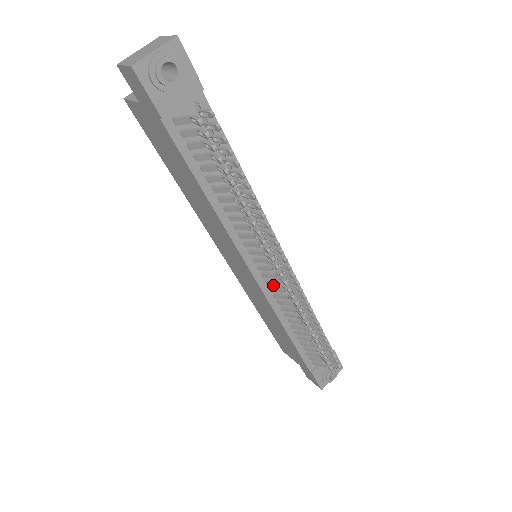
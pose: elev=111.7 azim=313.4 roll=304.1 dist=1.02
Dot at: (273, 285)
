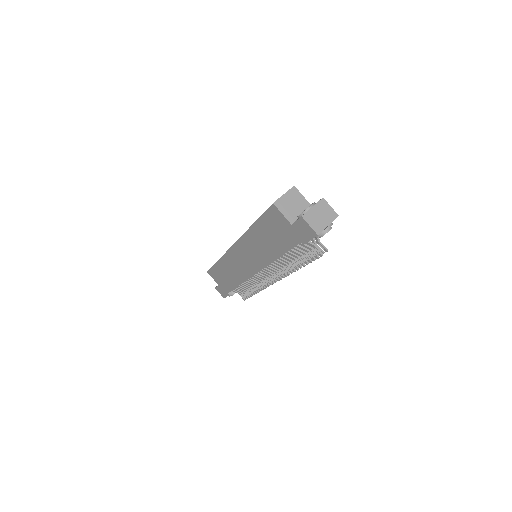
Dot at: occluded
